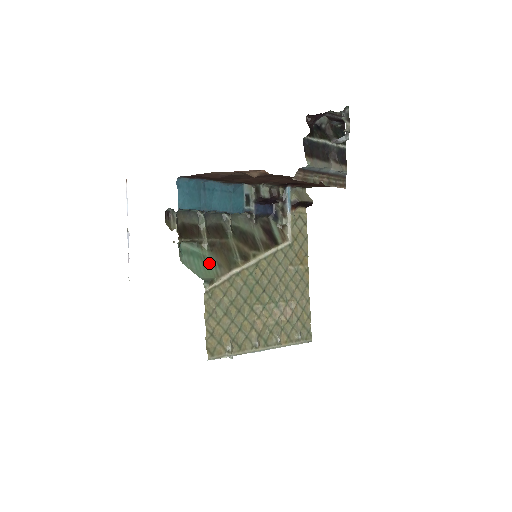
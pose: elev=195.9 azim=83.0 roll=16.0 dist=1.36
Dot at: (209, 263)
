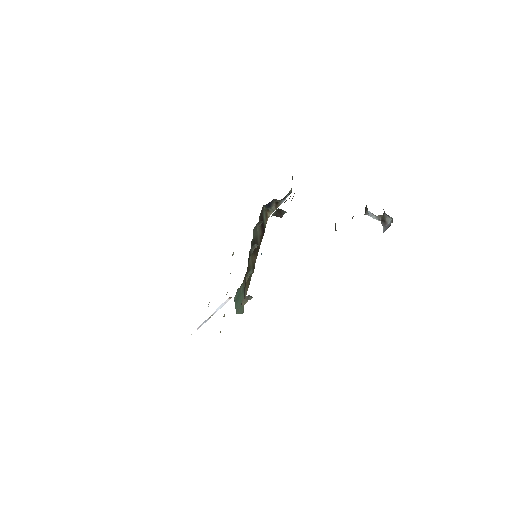
Dot at: (242, 294)
